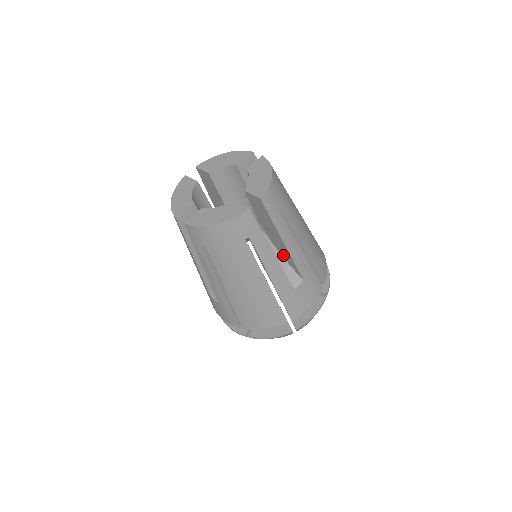
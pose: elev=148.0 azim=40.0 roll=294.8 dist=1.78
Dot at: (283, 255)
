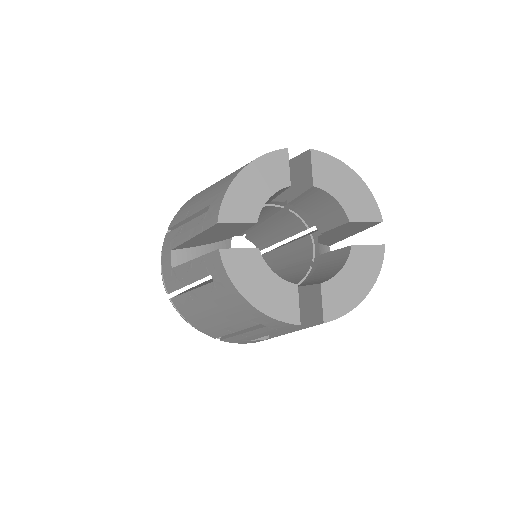
Dot at: occluded
